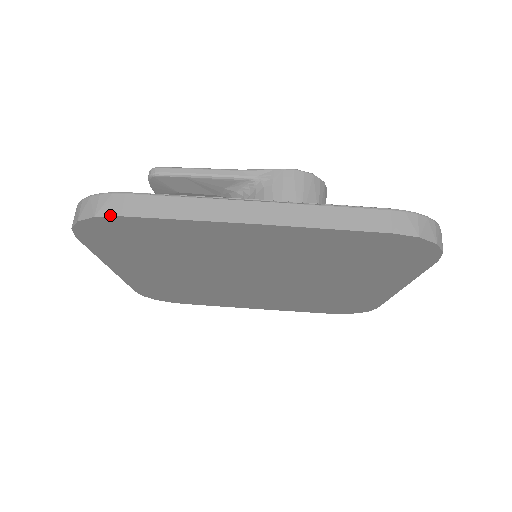
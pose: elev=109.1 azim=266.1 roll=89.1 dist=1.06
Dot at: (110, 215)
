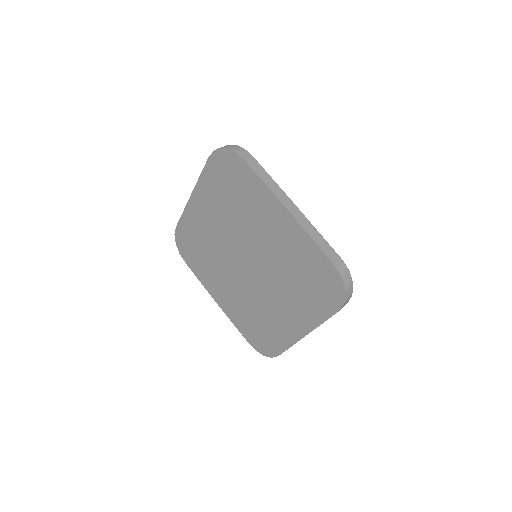
Dot at: (240, 155)
